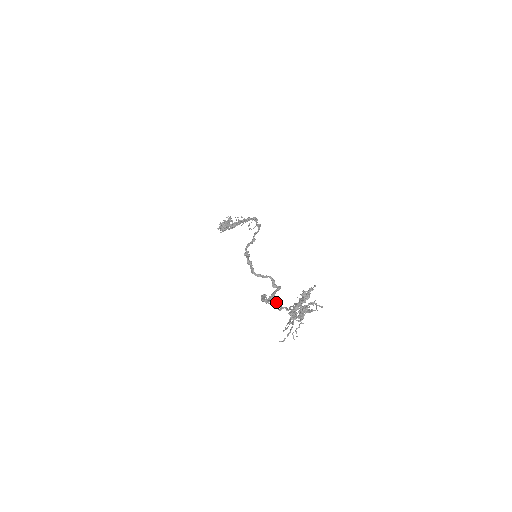
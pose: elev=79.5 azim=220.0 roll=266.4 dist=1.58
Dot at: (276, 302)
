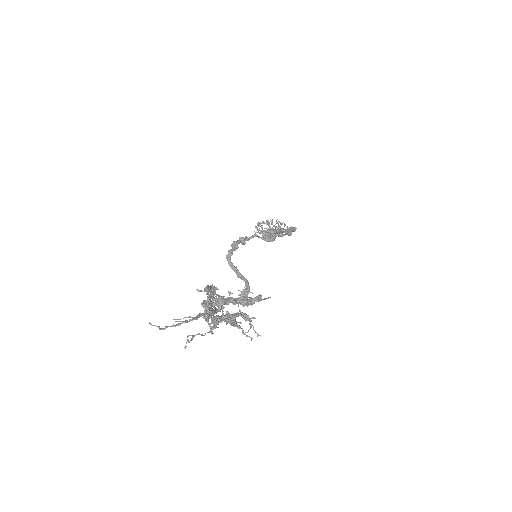
Dot at: (211, 292)
